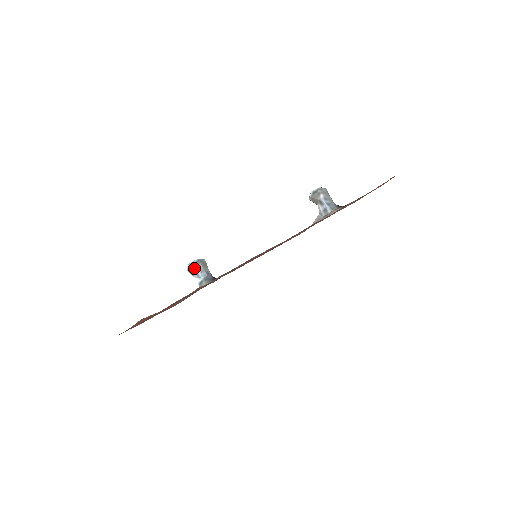
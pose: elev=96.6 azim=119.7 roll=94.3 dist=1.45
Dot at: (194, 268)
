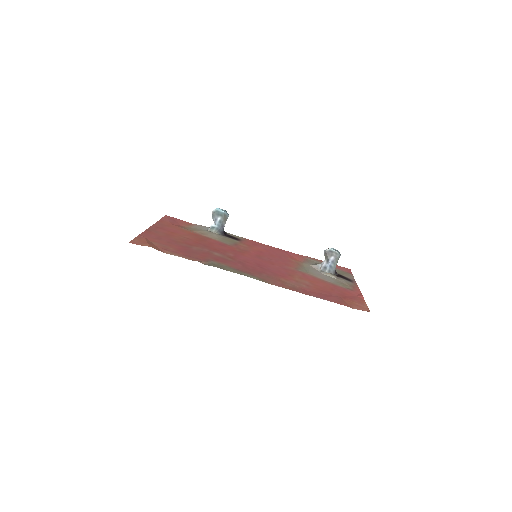
Dot at: (217, 215)
